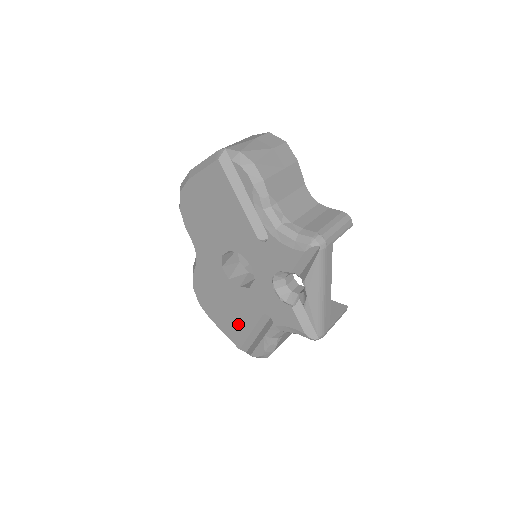
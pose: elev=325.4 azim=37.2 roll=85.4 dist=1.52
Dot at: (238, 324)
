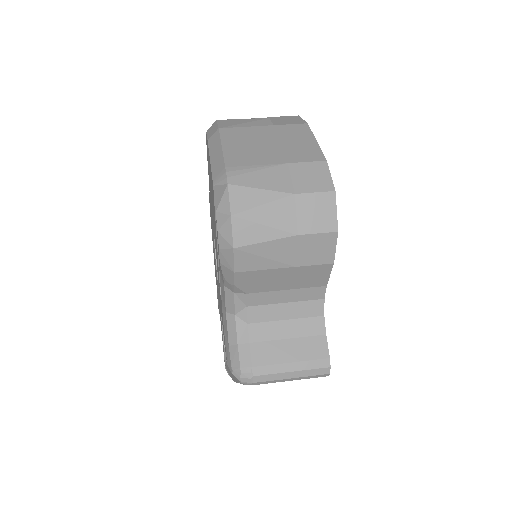
Dot at: occluded
